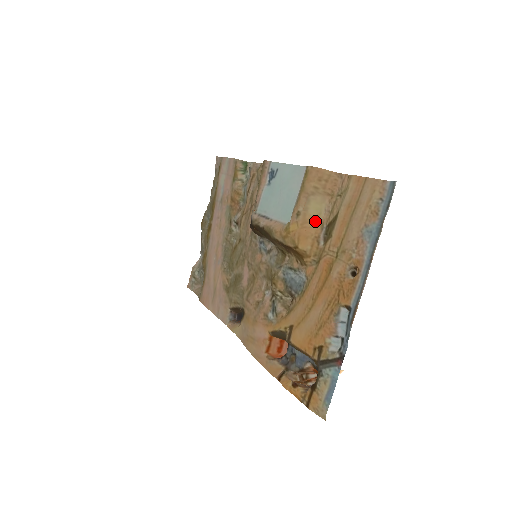
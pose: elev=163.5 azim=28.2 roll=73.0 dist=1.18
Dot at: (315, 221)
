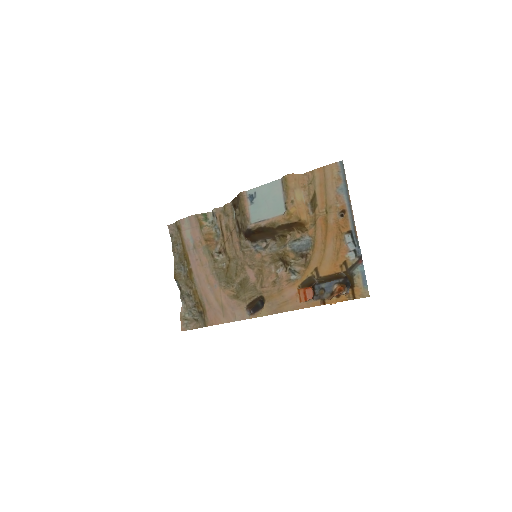
Dot at: (302, 203)
